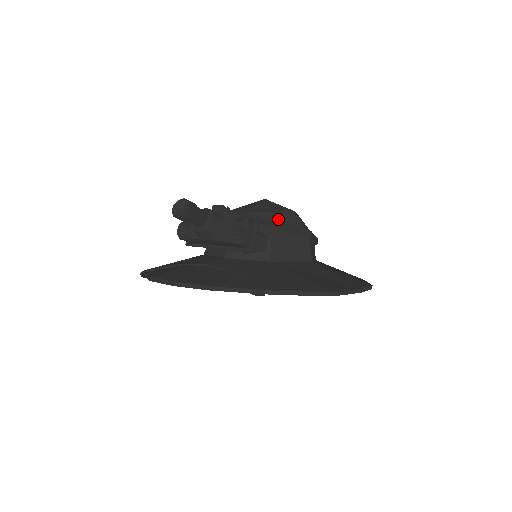
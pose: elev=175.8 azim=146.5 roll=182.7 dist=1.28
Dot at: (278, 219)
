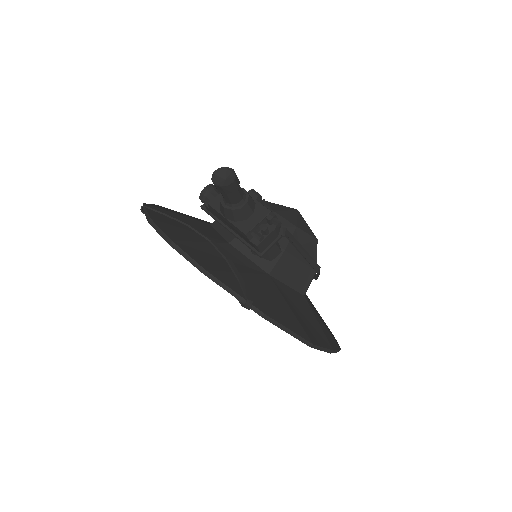
Dot at: (300, 238)
